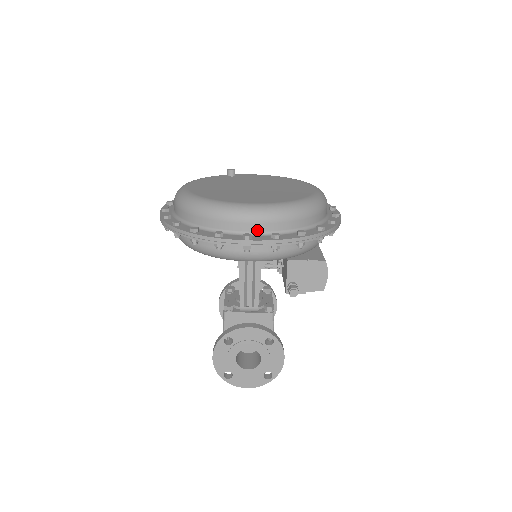
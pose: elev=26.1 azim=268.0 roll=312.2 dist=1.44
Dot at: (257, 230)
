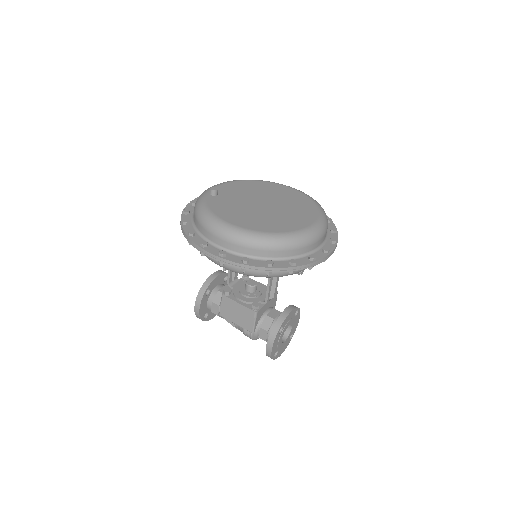
Dot at: (322, 242)
